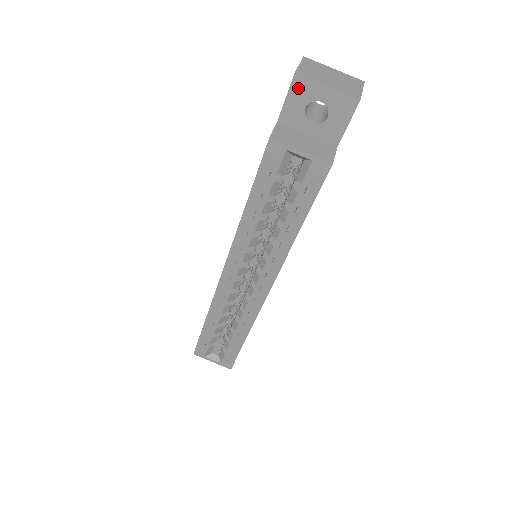
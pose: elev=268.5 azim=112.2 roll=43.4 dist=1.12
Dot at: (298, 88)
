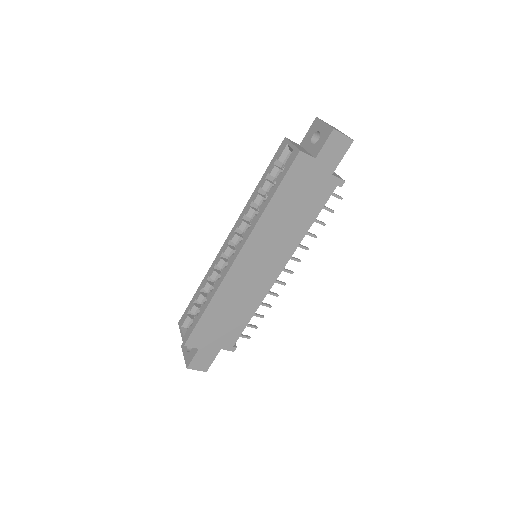
Dot at: (314, 125)
